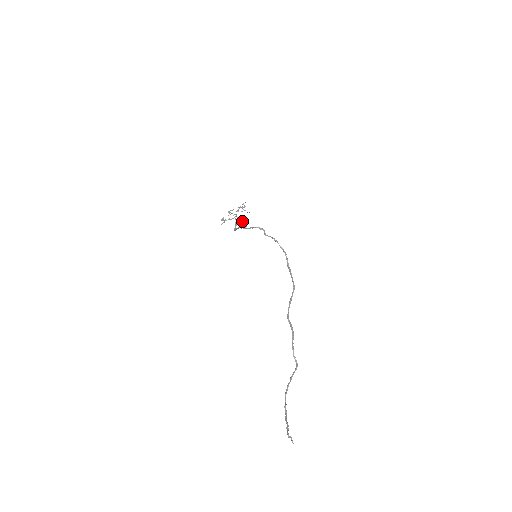
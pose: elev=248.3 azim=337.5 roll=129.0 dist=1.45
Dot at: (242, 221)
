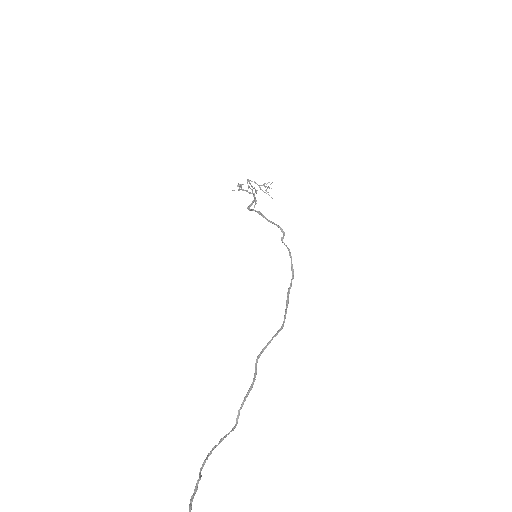
Dot at: (255, 200)
